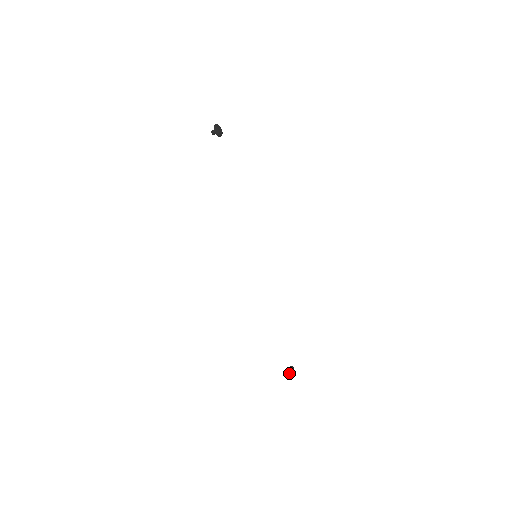
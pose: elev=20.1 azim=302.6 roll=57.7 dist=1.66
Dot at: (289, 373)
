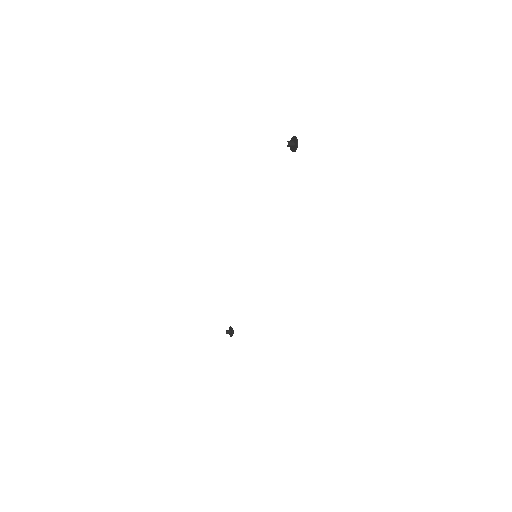
Dot at: occluded
